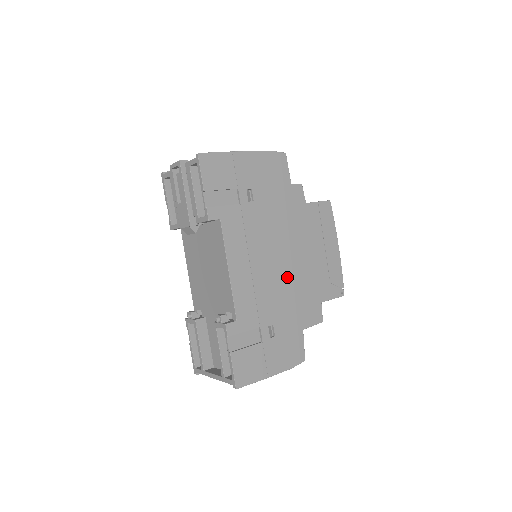
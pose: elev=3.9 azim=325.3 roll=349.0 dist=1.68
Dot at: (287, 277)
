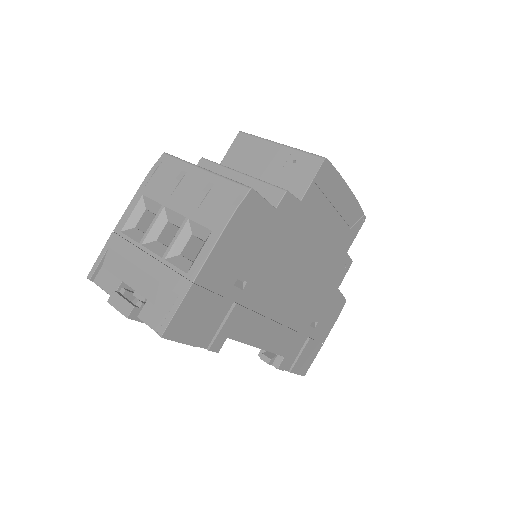
Dot at: (310, 281)
